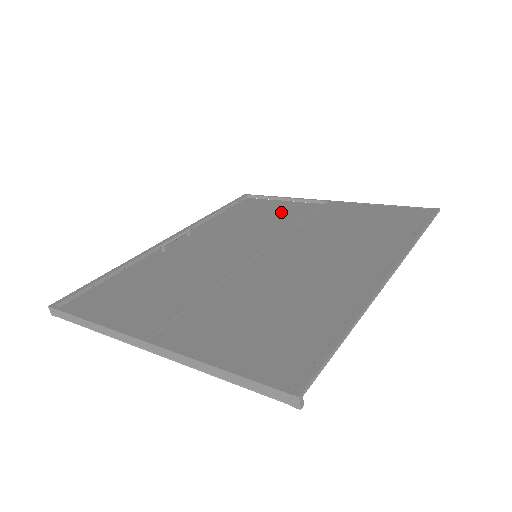
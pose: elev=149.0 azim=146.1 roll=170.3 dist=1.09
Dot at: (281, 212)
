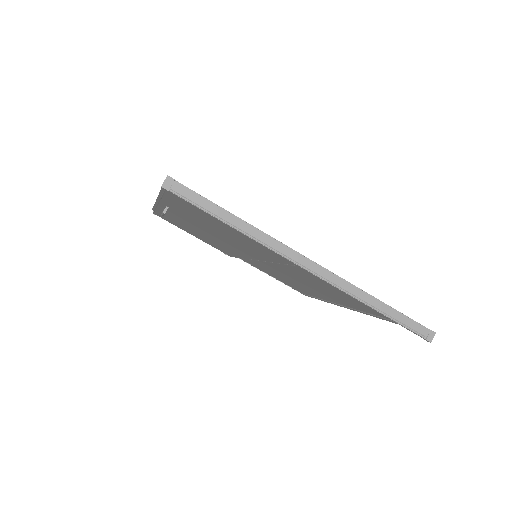
Dot at: occluded
